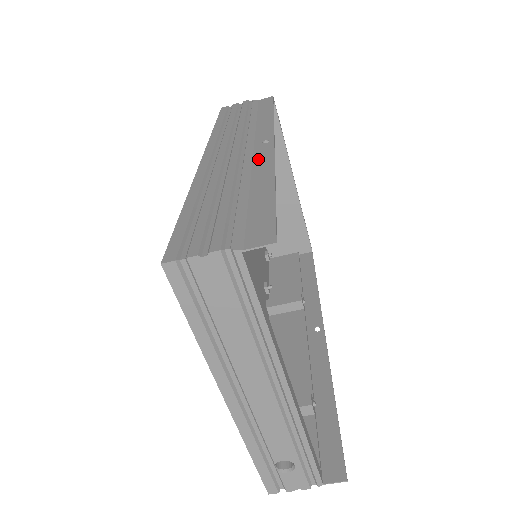
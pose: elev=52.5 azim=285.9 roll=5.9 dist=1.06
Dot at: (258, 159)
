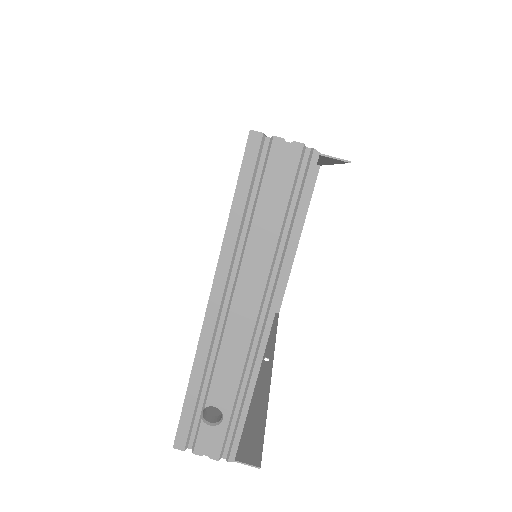
Dot at: occluded
